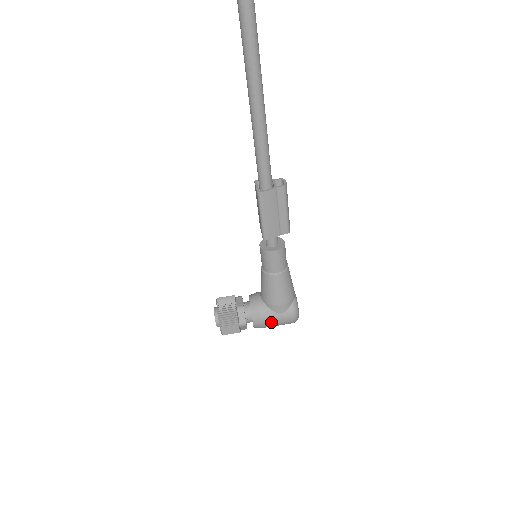
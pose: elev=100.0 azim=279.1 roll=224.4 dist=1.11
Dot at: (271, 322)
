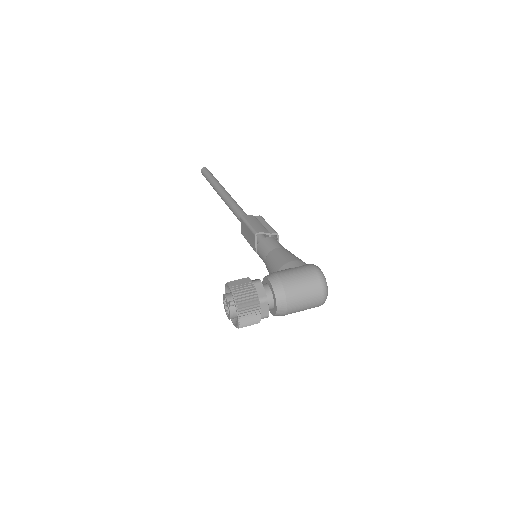
Dot at: (290, 274)
